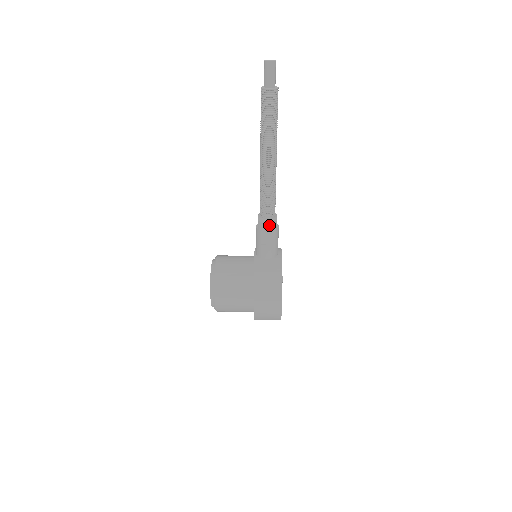
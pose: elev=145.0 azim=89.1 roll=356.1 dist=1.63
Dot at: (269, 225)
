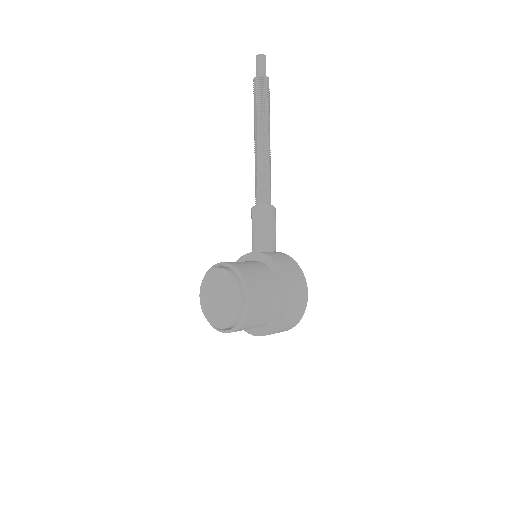
Dot at: (273, 211)
